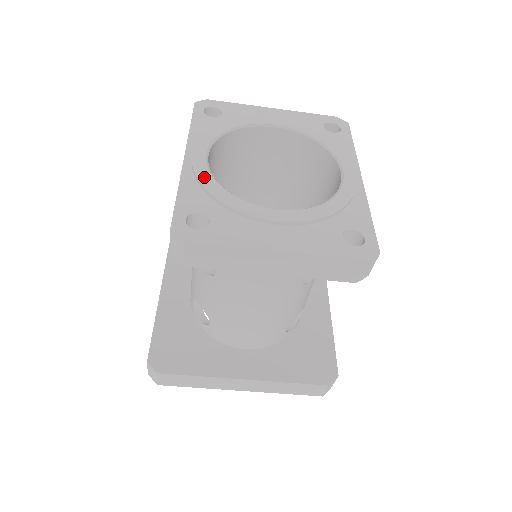
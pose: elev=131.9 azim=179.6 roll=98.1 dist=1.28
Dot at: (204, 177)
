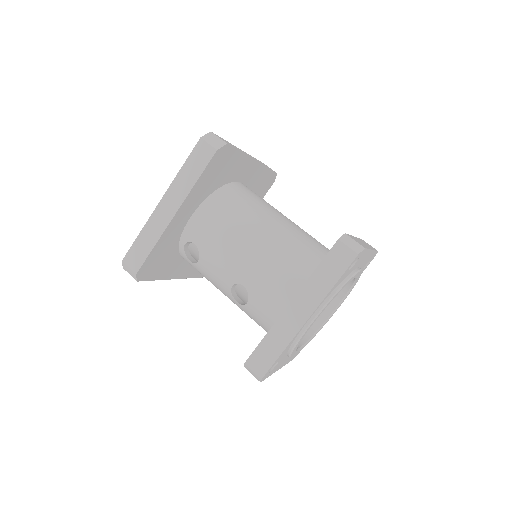
Dot at: occluded
